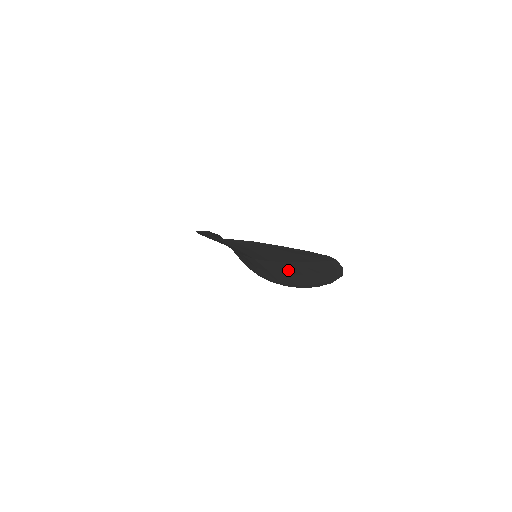
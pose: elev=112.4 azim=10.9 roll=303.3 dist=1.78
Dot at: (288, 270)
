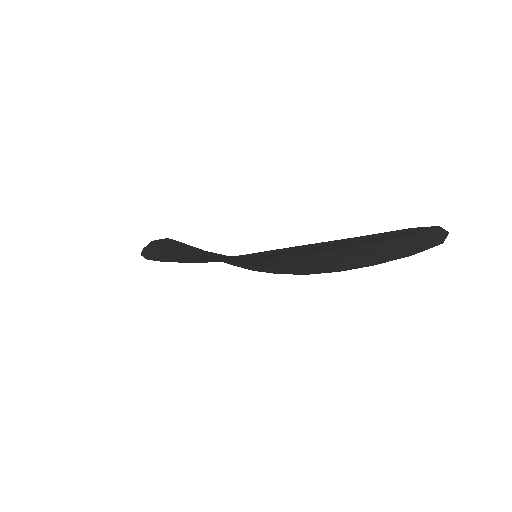
Dot at: (323, 260)
